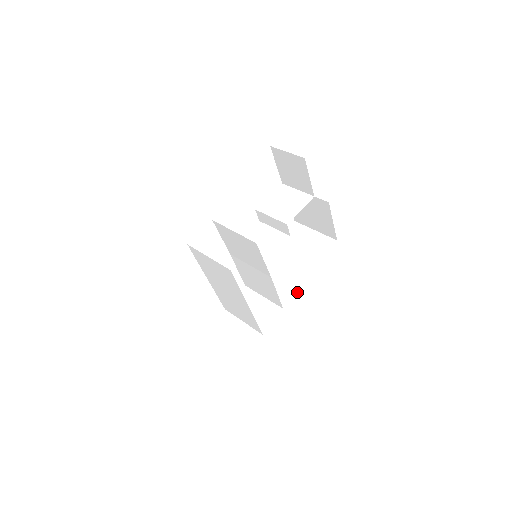
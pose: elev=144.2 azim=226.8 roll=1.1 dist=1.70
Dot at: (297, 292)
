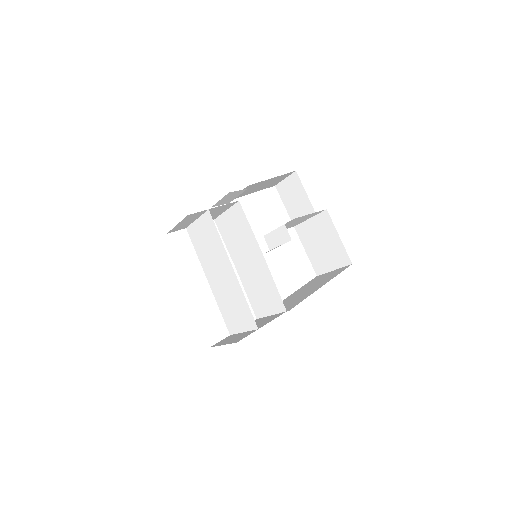
Dot at: occluded
